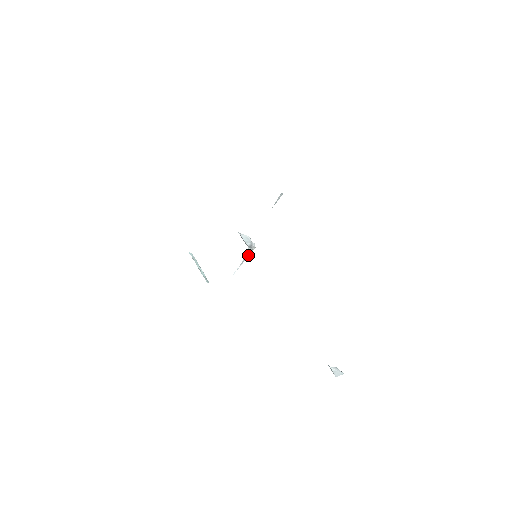
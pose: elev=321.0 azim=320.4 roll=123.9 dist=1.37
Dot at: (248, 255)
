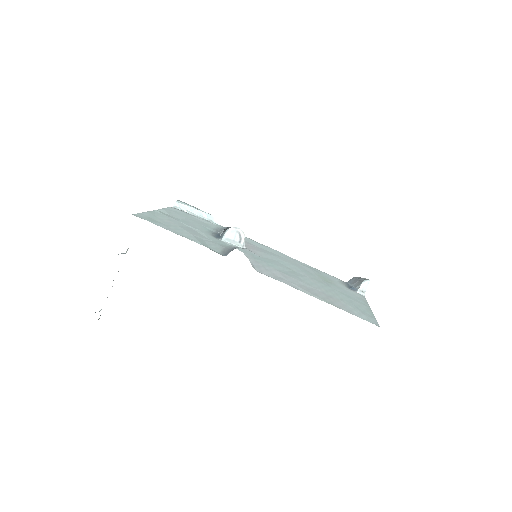
Dot at: occluded
